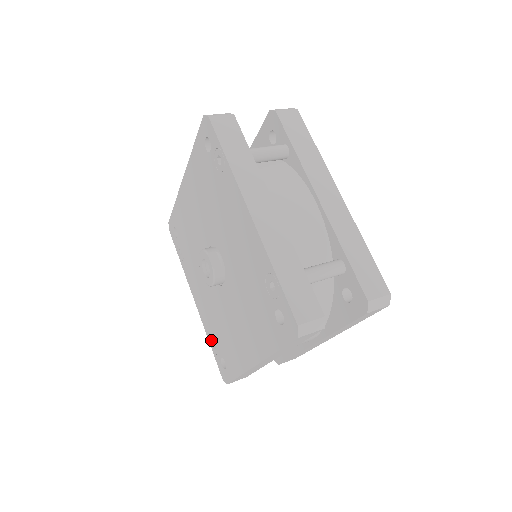
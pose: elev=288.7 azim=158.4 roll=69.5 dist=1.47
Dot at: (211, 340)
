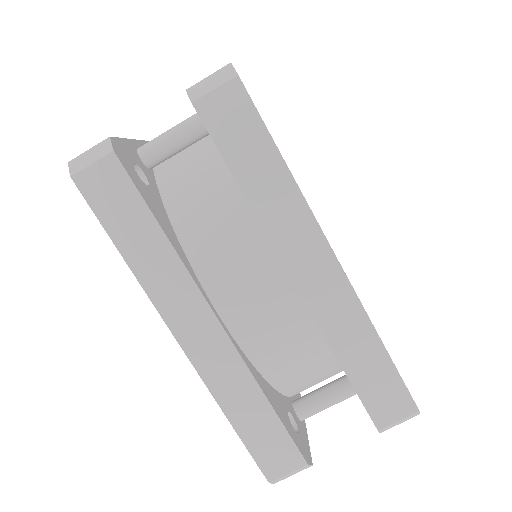
Dot at: occluded
